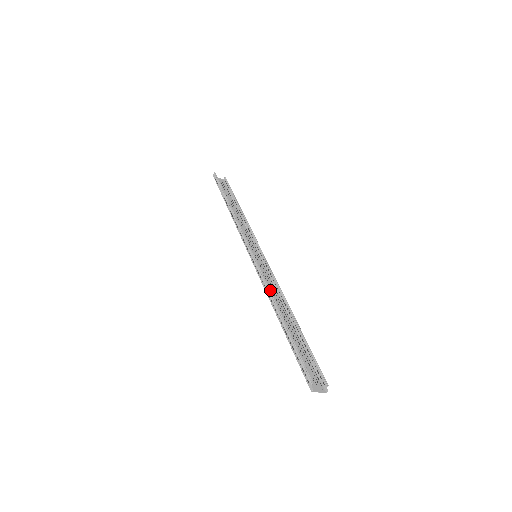
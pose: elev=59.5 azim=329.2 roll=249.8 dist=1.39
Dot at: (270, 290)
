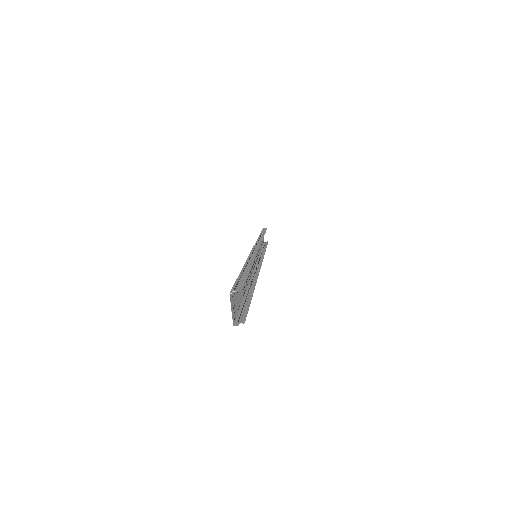
Dot at: (255, 257)
